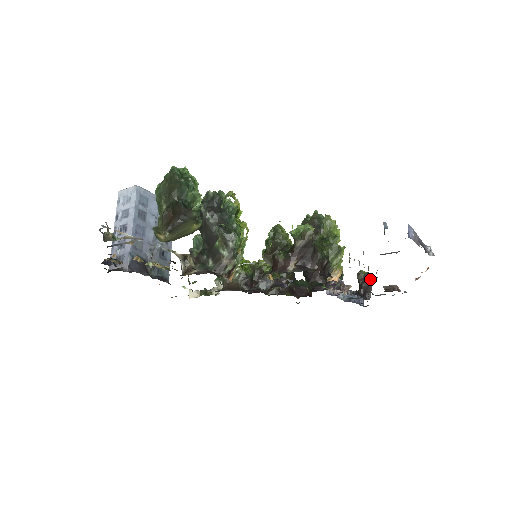
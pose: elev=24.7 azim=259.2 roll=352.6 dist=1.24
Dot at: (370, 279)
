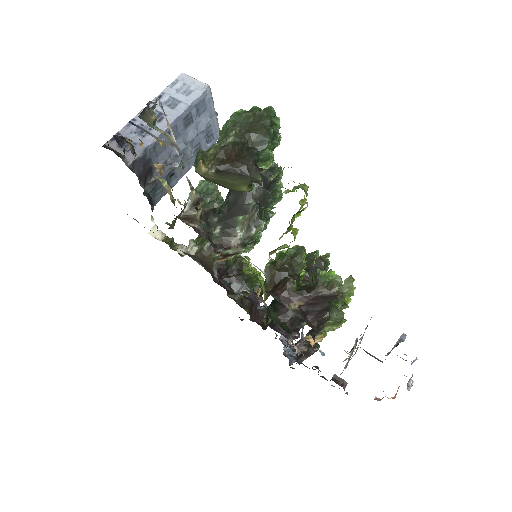
Dot at: (324, 355)
